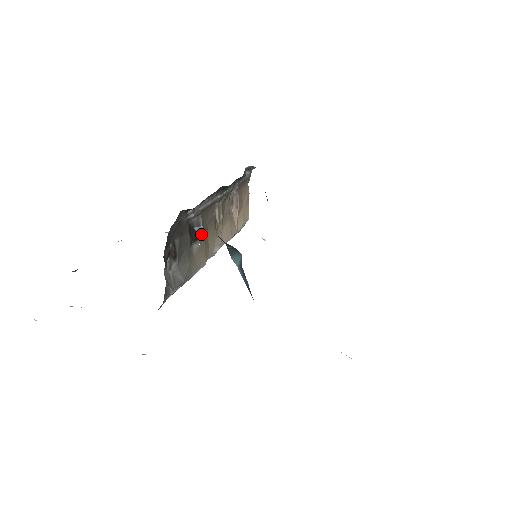
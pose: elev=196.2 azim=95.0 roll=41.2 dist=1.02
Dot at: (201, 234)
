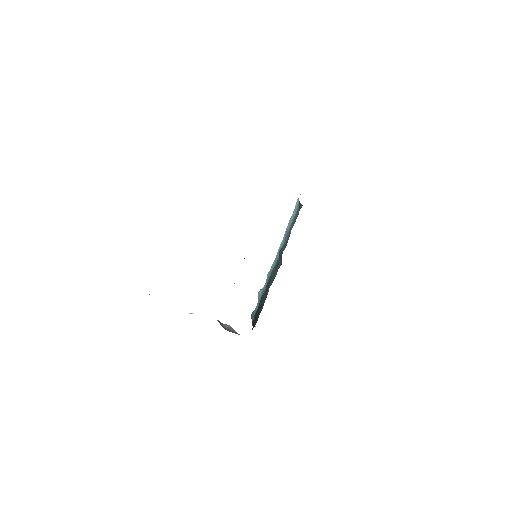
Dot at: occluded
